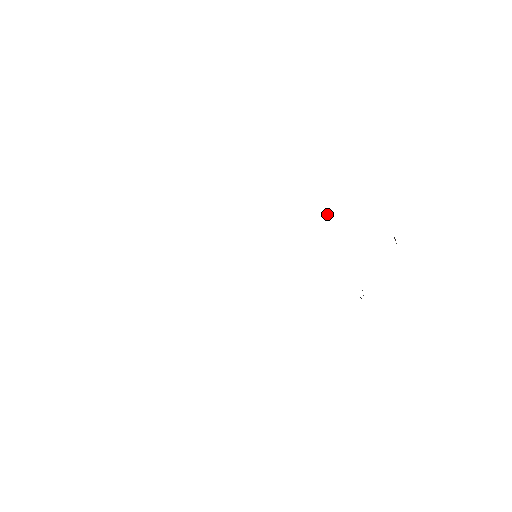
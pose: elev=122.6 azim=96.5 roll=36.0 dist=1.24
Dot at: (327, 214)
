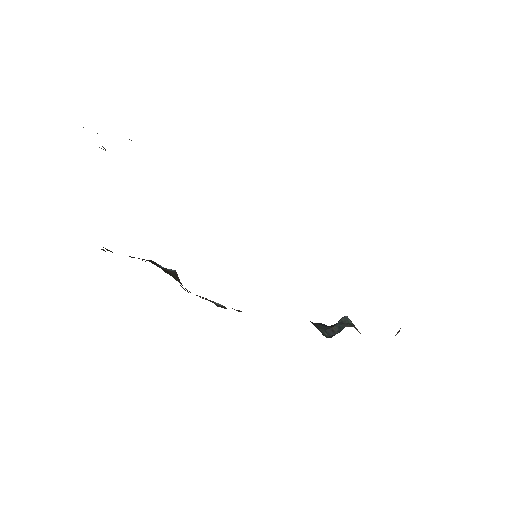
Dot at: occluded
